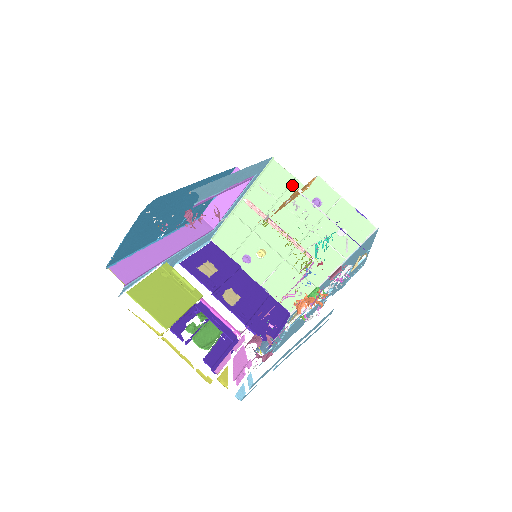
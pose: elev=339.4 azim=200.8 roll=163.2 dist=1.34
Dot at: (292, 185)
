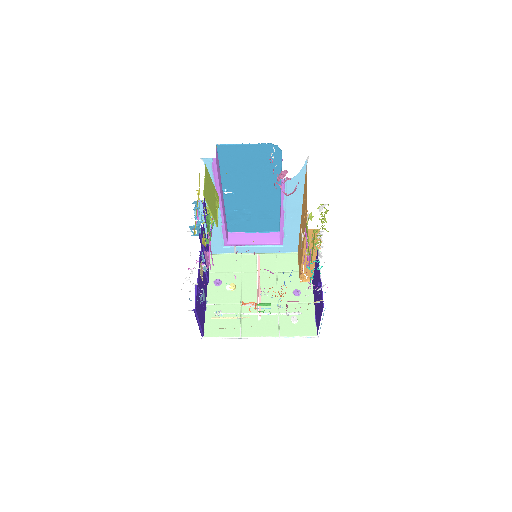
Dot at: (293, 273)
